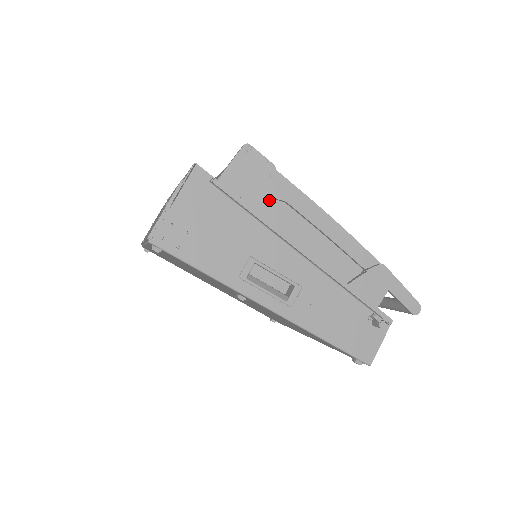
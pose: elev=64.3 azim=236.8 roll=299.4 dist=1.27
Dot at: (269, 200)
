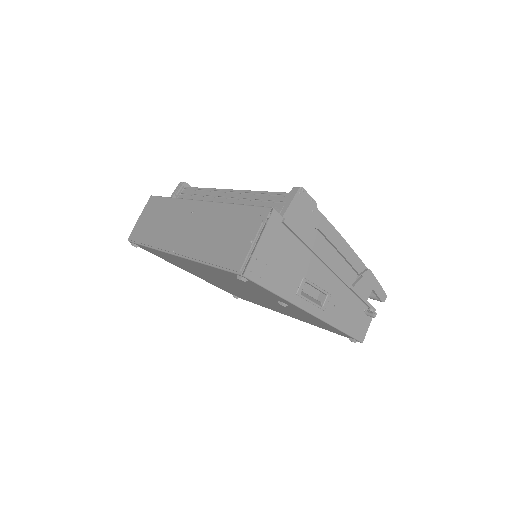
Dot at: (312, 230)
